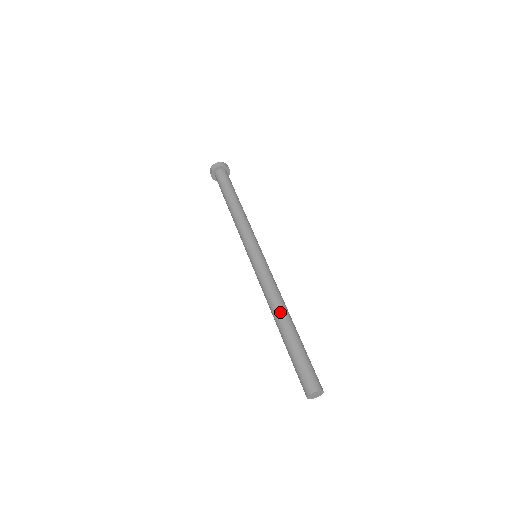
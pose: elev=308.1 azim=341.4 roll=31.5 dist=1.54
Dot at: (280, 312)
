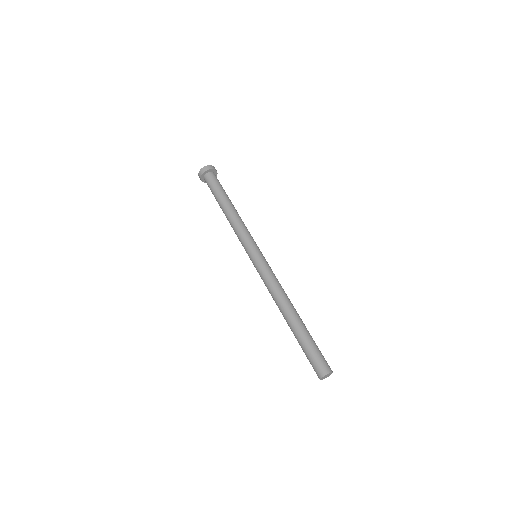
Dot at: (283, 310)
